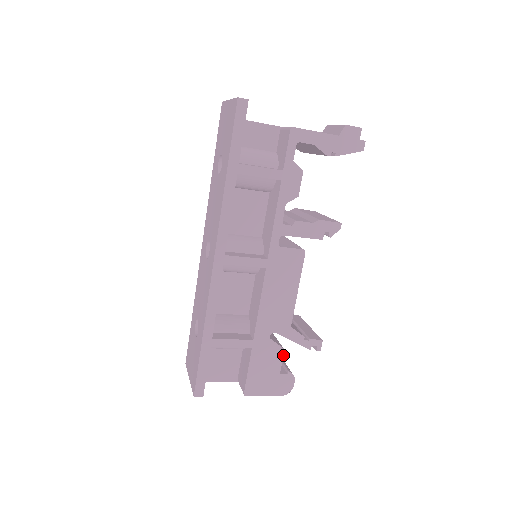
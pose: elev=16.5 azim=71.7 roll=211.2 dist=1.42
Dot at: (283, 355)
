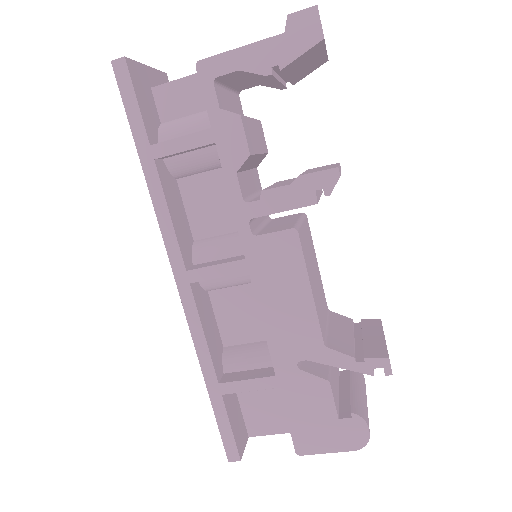
Dot at: (331, 390)
